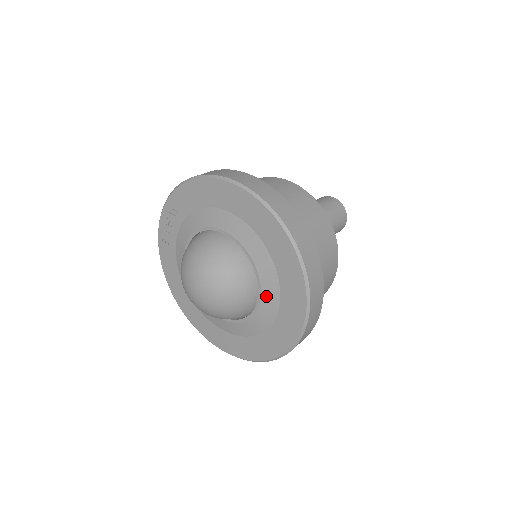
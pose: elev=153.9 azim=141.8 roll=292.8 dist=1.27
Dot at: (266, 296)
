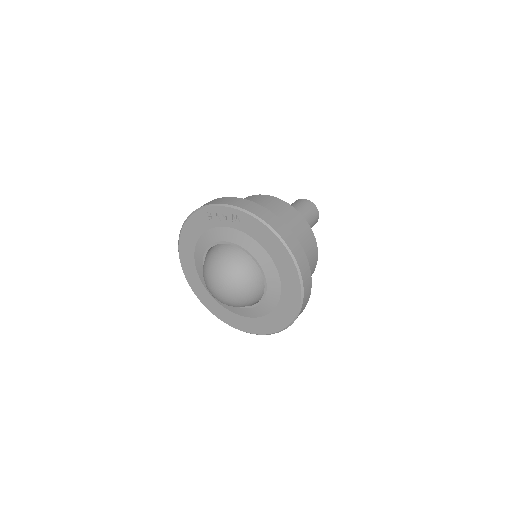
Dot at: (253, 311)
